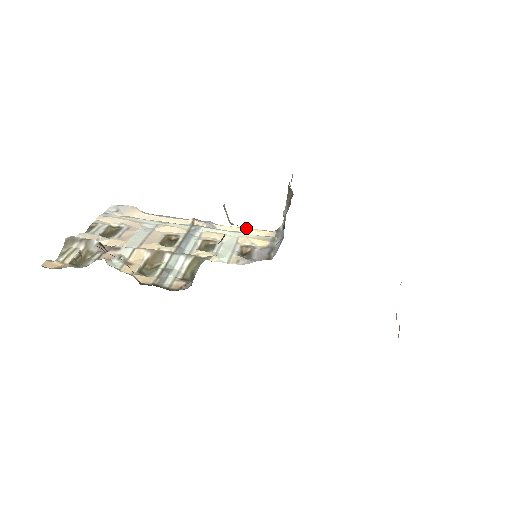
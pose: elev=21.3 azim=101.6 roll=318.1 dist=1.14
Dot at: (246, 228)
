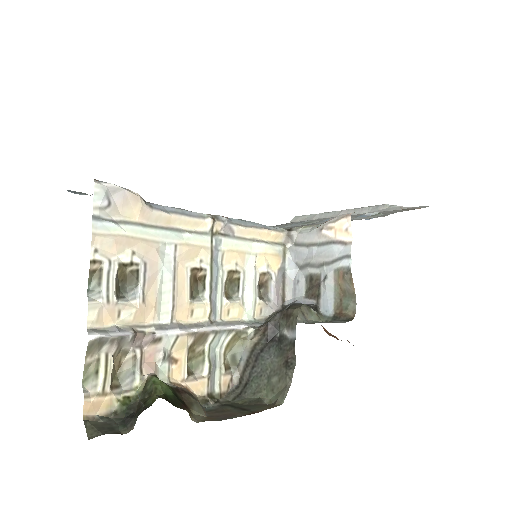
Dot at: (262, 230)
